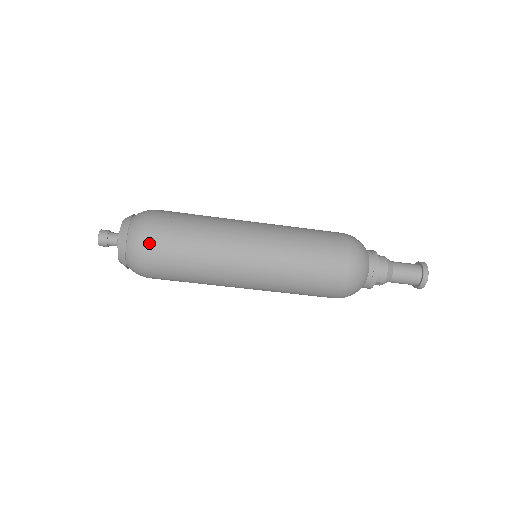
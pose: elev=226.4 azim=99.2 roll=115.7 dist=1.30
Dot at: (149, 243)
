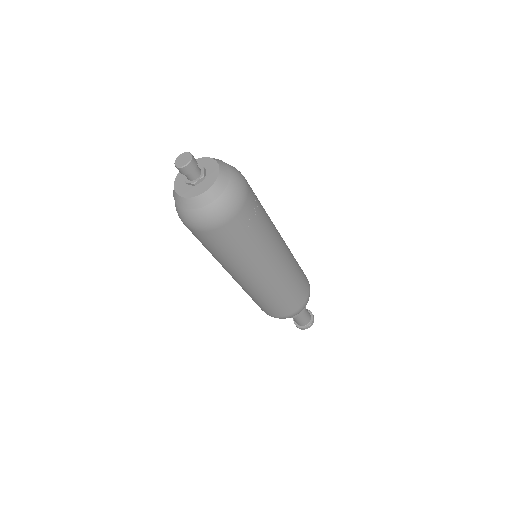
Dot at: (245, 200)
